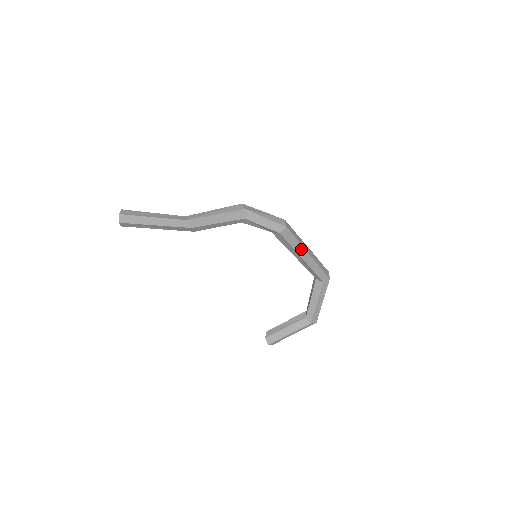
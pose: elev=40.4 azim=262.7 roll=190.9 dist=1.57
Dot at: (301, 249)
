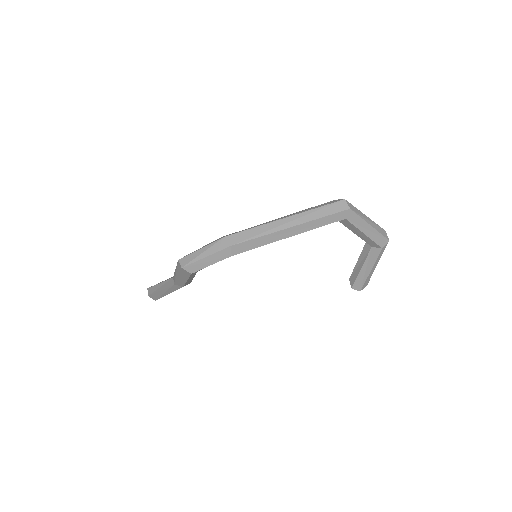
Dot at: (275, 235)
